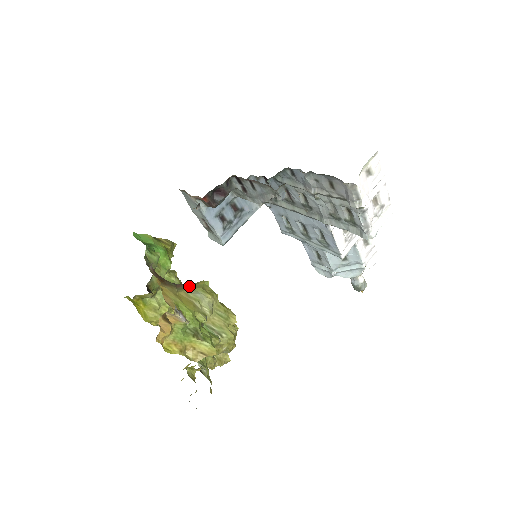
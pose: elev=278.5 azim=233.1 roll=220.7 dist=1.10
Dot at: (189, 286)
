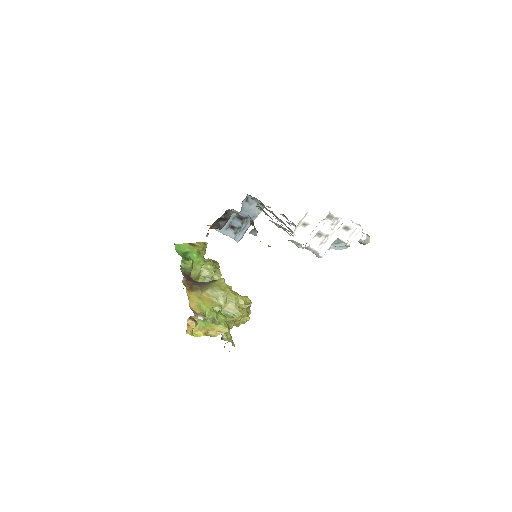
Dot at: (210, 286)
